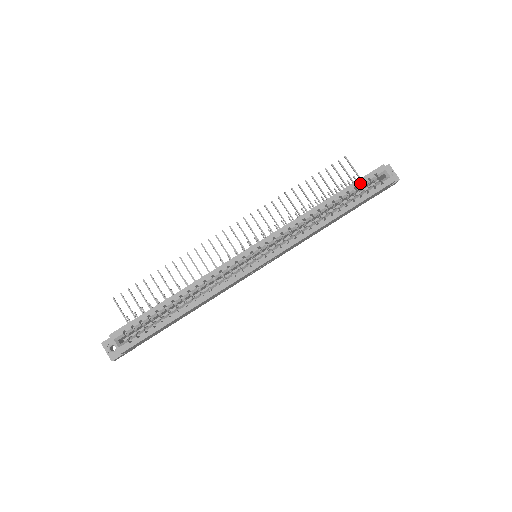
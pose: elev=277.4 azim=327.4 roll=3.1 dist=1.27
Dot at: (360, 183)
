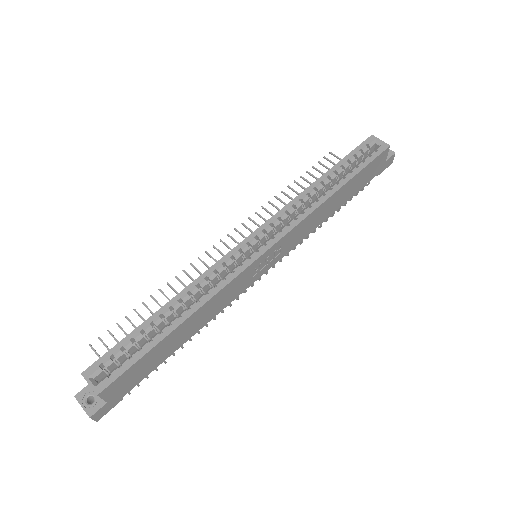
Dot at: (352, 156)
